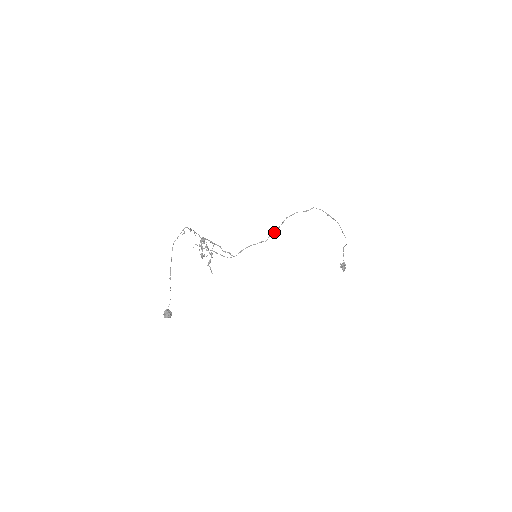
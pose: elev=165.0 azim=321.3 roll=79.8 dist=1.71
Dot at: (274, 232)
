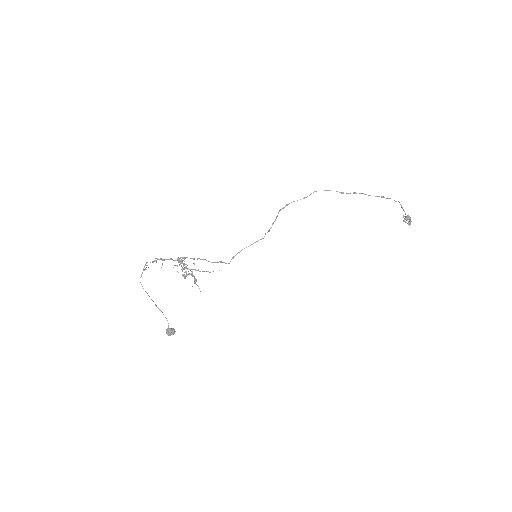
Dot at: (270, 228)
